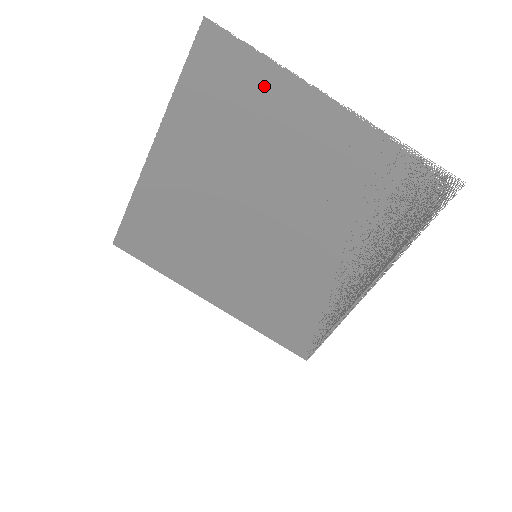
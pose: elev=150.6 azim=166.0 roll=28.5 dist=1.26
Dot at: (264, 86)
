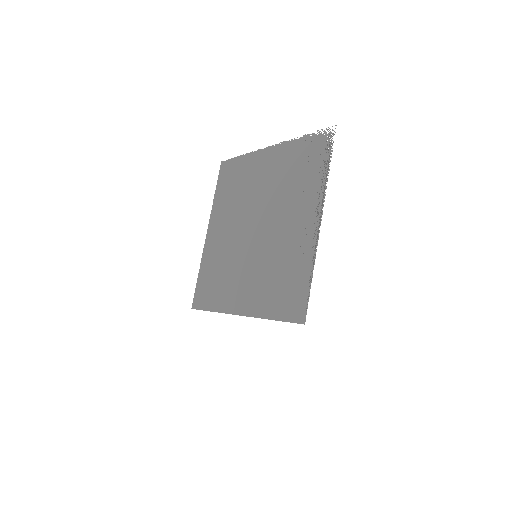
Dot at: (244, 166)
